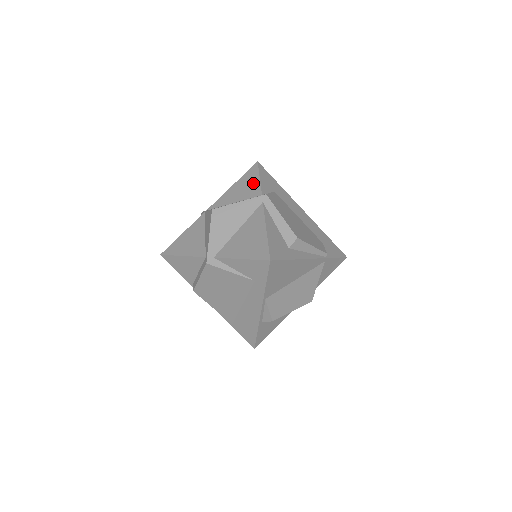
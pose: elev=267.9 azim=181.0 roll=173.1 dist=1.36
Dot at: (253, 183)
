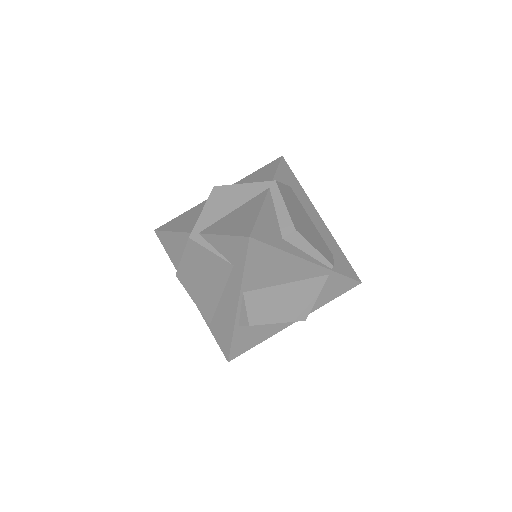
Dot at: (269, 172)
